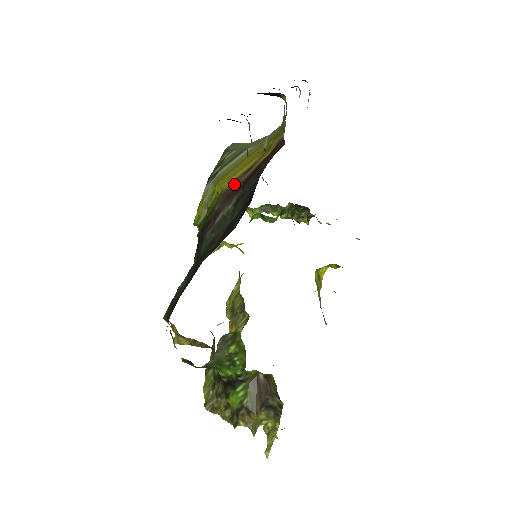
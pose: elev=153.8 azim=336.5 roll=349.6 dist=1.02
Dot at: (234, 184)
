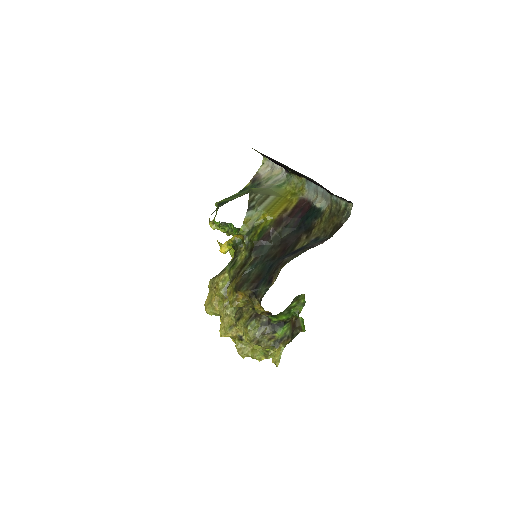
Dot at: (280, 217)
